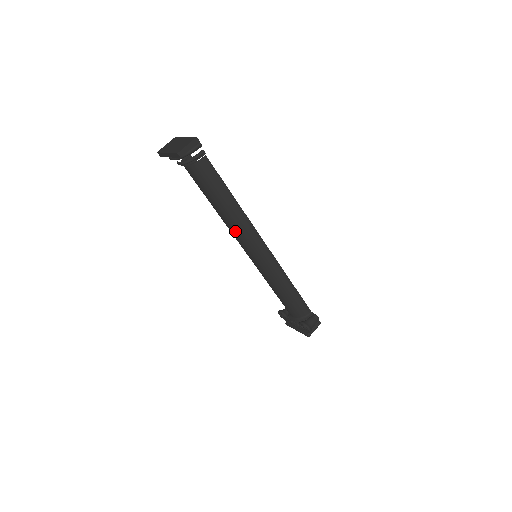
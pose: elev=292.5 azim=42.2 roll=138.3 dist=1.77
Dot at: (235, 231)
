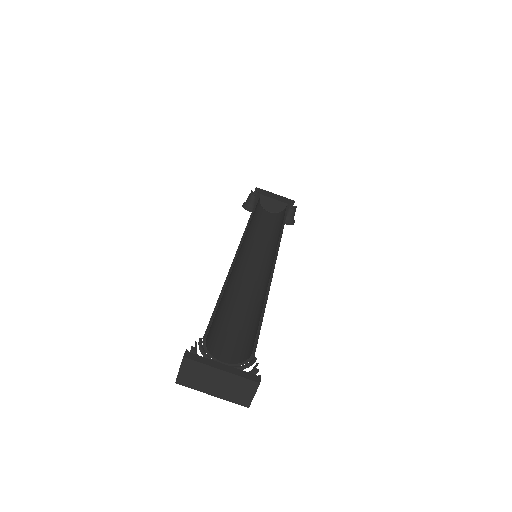
Dot at: (253, 291)
